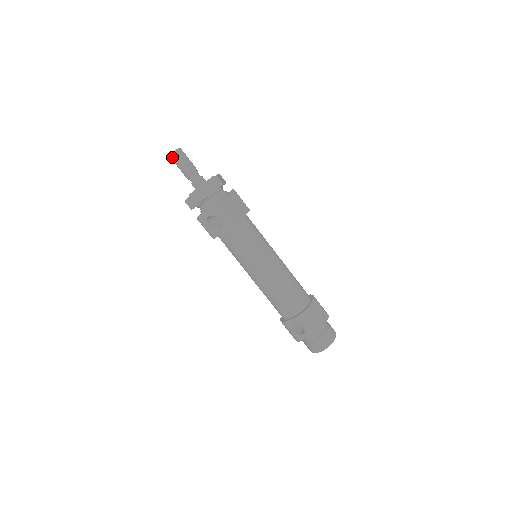
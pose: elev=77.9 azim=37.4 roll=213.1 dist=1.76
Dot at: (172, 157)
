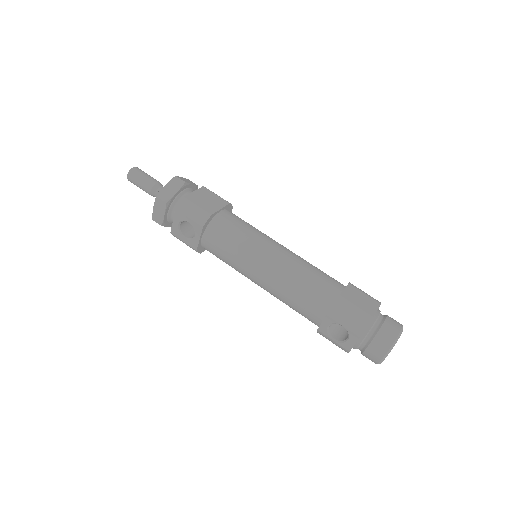
Dot at: (129, 178)
